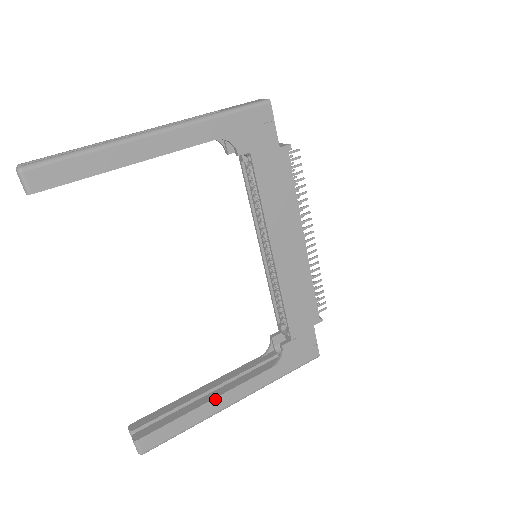
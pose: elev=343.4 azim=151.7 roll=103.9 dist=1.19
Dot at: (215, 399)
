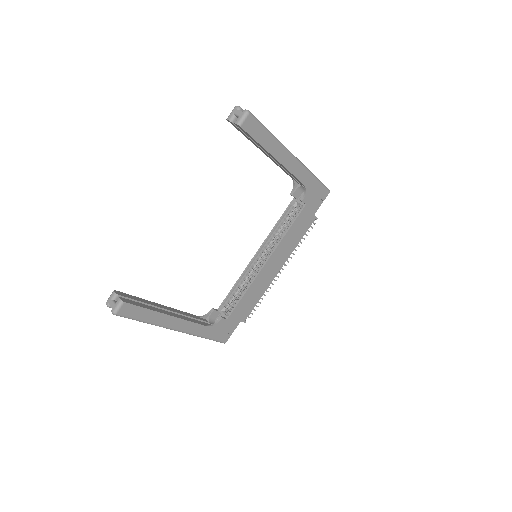
Dot at: (173, 317)
